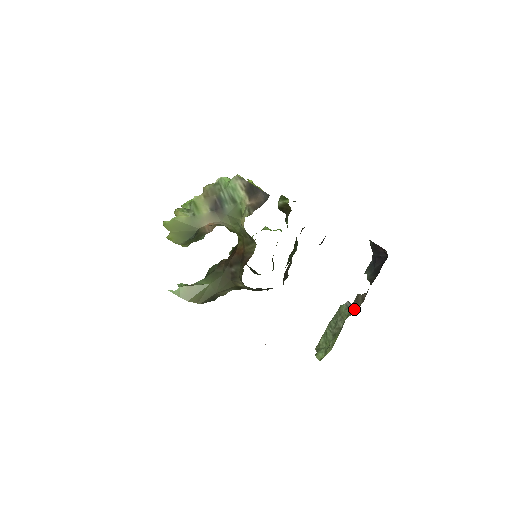
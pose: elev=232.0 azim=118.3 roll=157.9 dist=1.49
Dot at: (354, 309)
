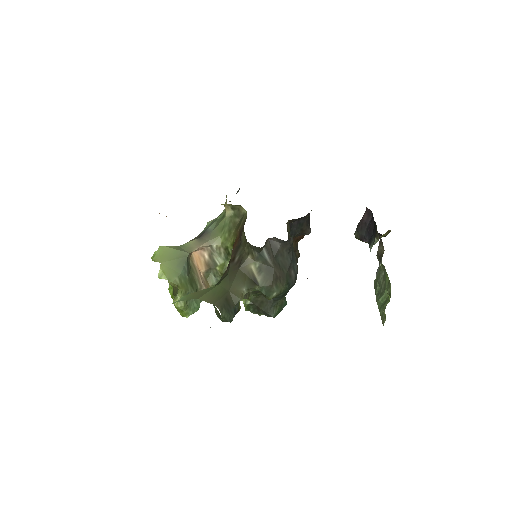
Dot at: (382, 256)
